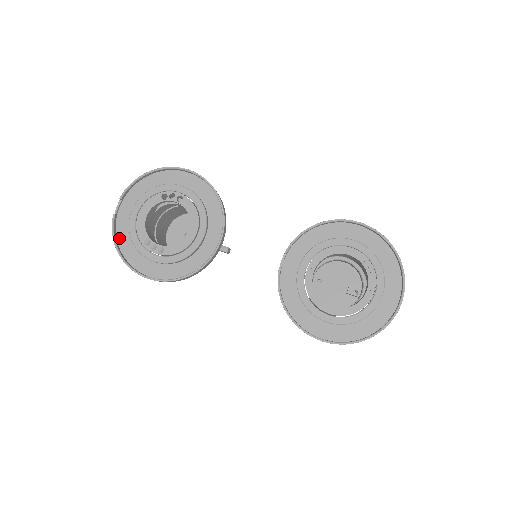
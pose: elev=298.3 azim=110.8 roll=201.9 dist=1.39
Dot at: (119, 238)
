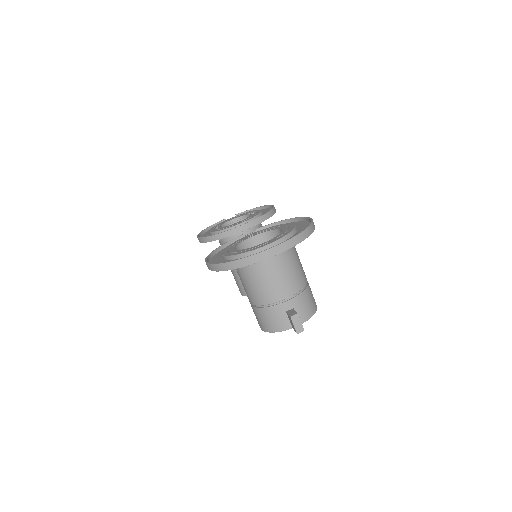
Dot at: occluded
